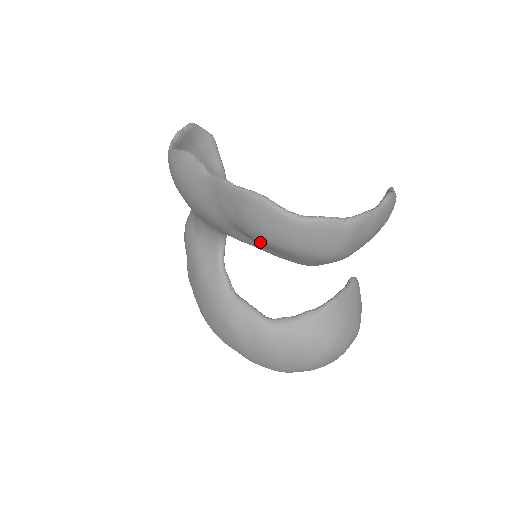
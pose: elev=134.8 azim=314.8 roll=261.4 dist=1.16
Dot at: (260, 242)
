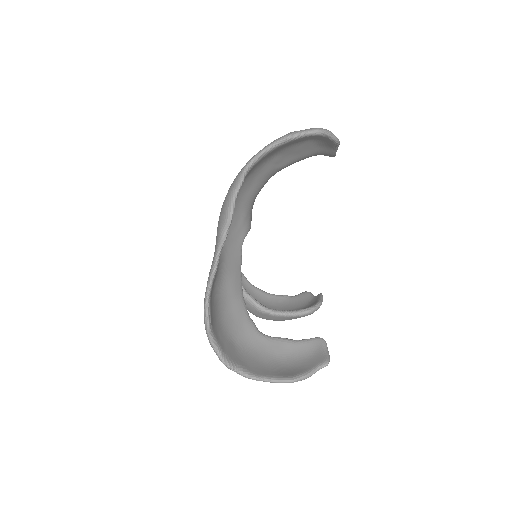
Dot at: occluded
